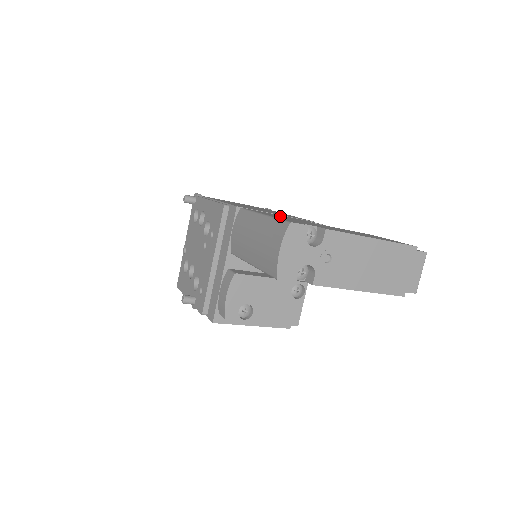
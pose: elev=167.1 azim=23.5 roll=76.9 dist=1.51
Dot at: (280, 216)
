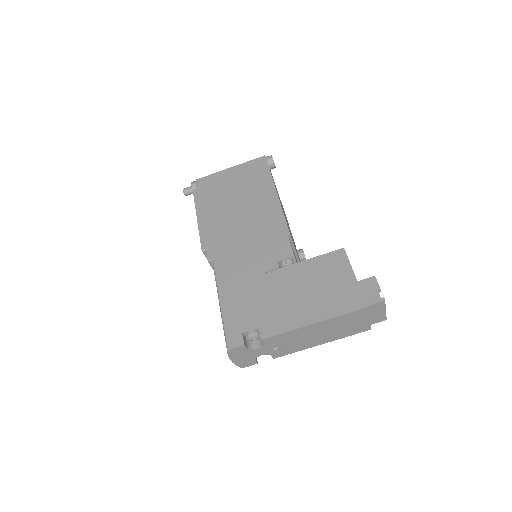
Dot at: (243, 276)
